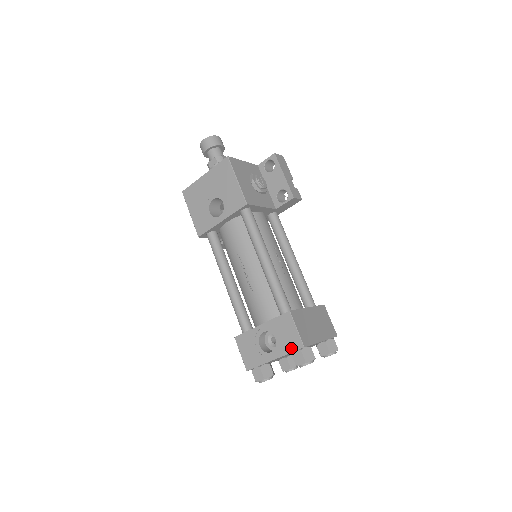
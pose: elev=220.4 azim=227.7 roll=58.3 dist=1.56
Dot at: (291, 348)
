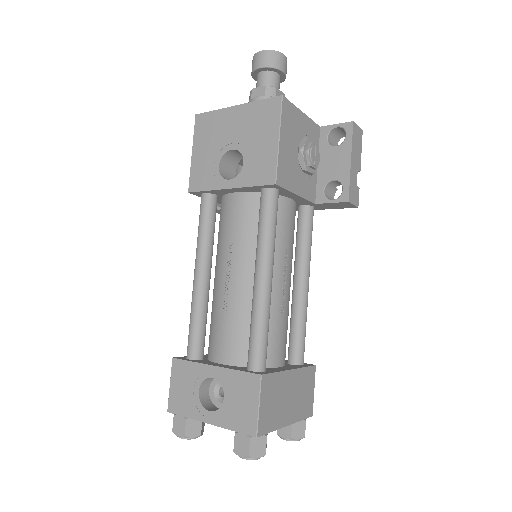
Dot at: (238, 426)
